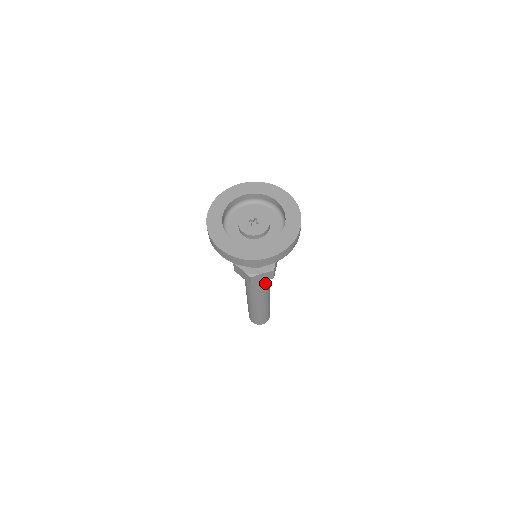
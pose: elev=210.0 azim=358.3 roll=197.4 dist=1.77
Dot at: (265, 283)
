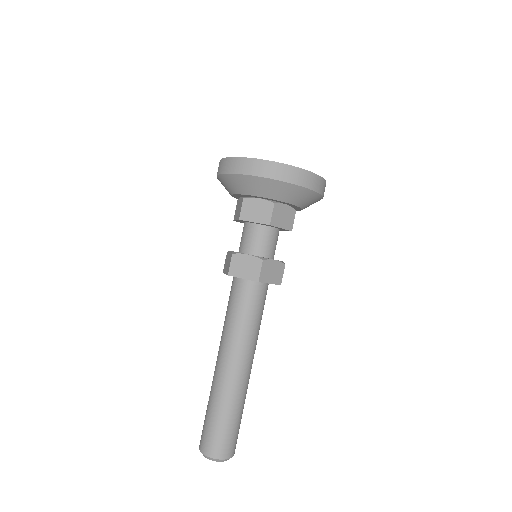
Dot at: (247, 310)
